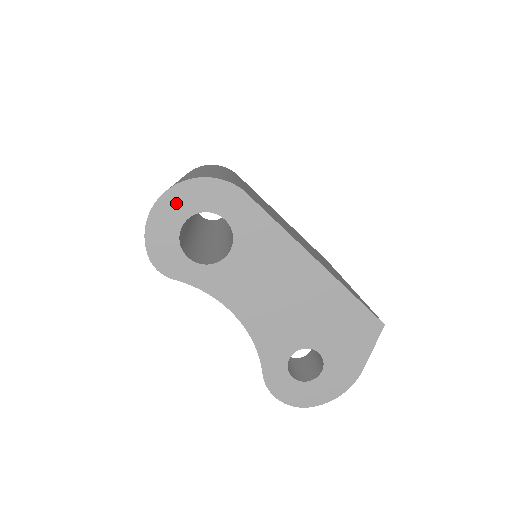
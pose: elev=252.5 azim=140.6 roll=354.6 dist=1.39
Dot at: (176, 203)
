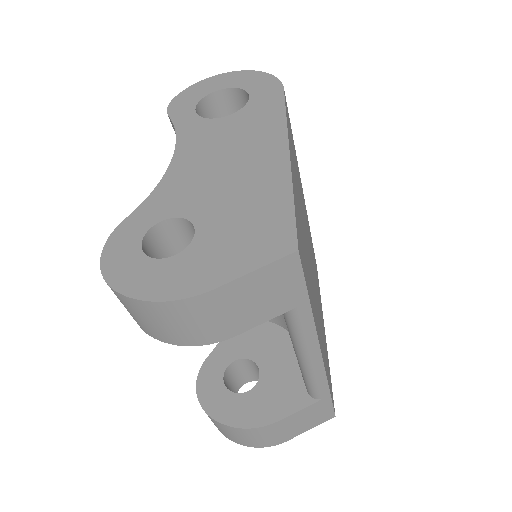
Dot at: (230, 79)
